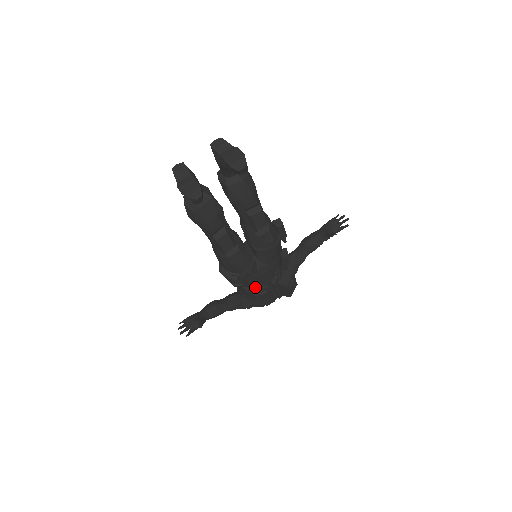
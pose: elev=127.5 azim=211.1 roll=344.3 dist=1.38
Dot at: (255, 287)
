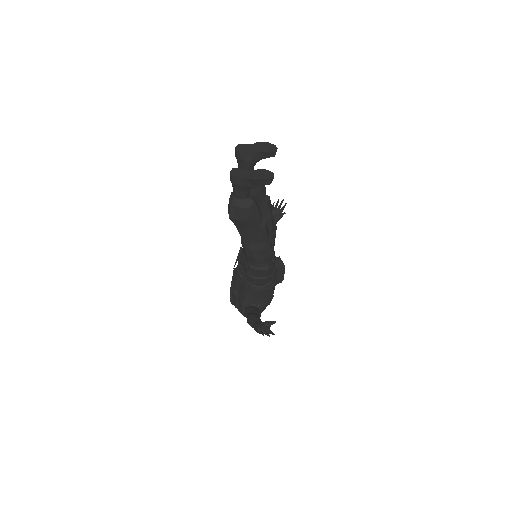
Dot at: (271, 278)
